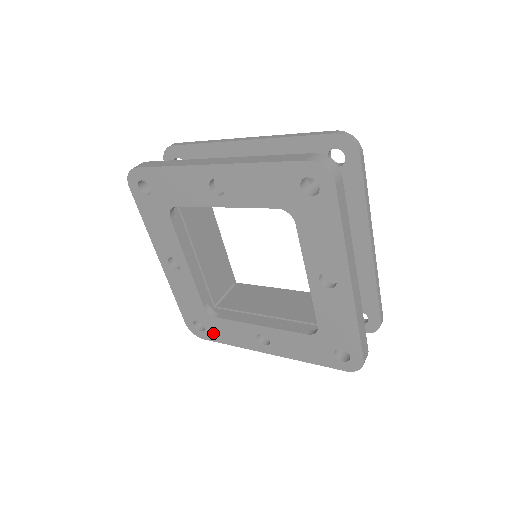
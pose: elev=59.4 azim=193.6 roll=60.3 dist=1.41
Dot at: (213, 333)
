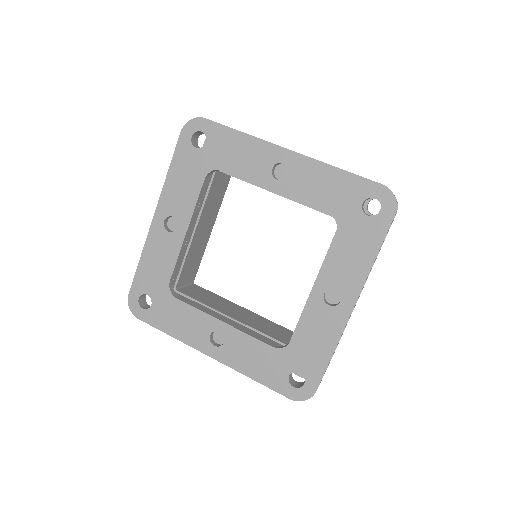
Dot at: (157, 315)
